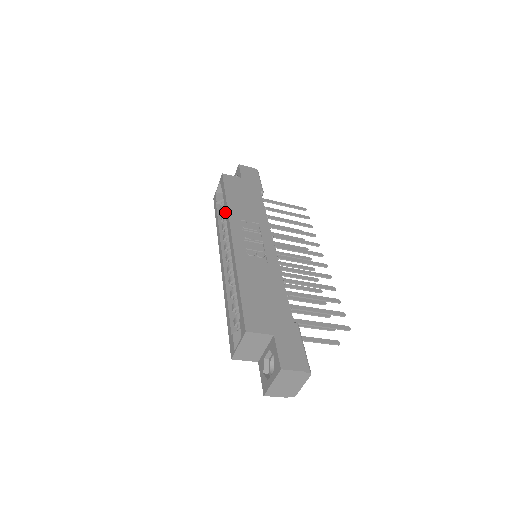
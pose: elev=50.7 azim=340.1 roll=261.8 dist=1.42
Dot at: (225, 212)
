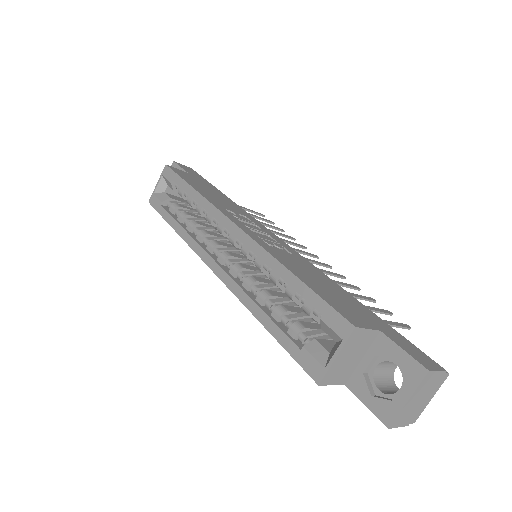
Dot at: (198, 203)
